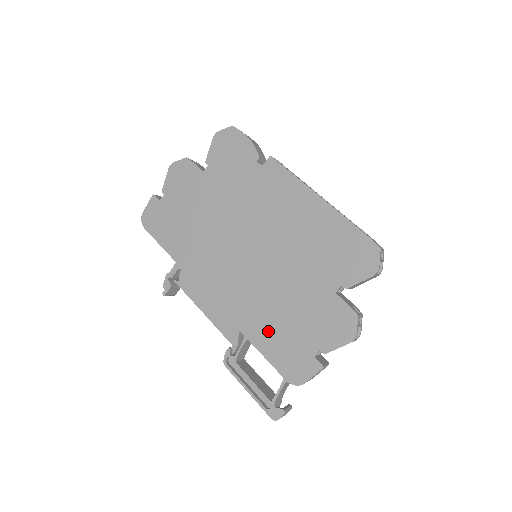
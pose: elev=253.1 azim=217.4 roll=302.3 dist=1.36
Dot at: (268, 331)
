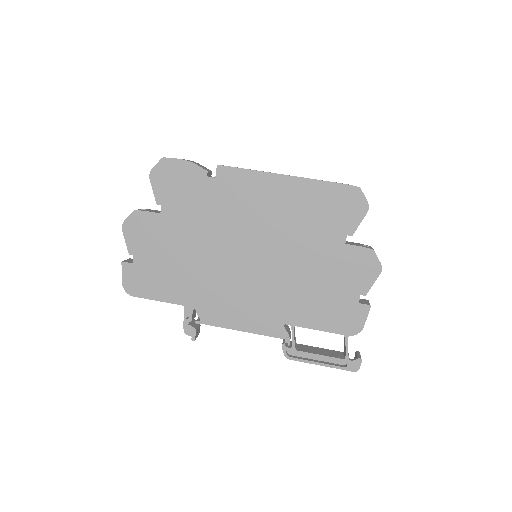
Dot at: (308, 308)
